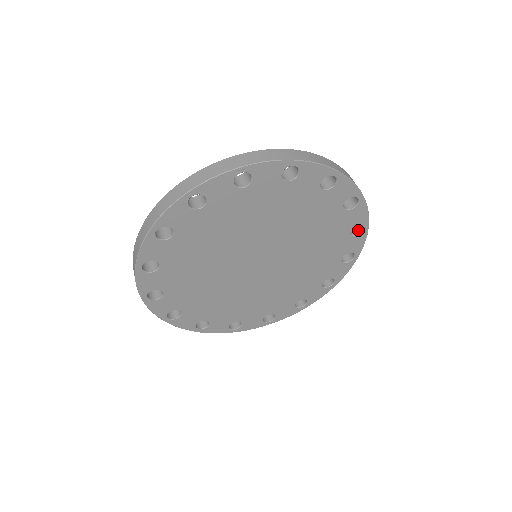
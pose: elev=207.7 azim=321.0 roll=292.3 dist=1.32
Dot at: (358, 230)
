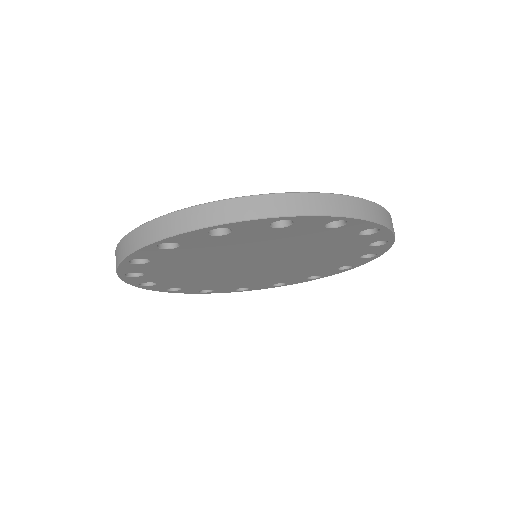
Dot at: occluded
